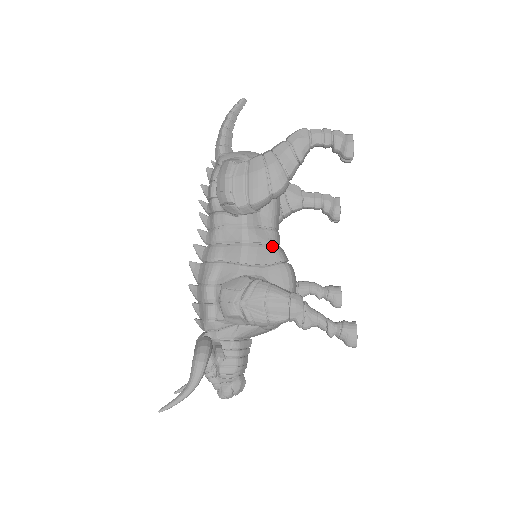
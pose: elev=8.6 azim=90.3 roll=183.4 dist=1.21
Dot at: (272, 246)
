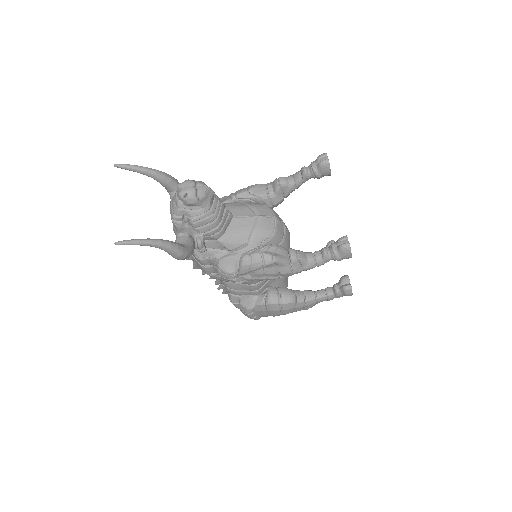
Dot at: occluded
